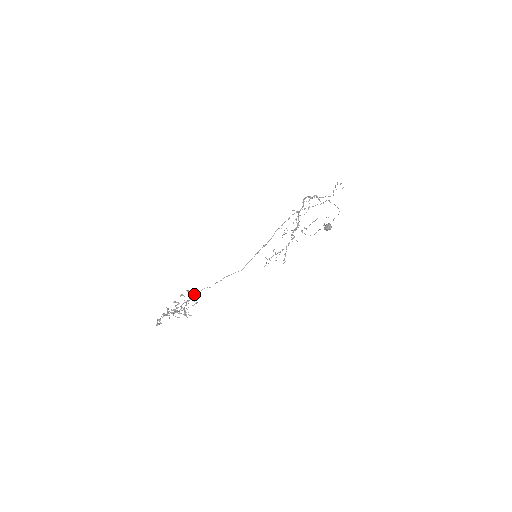
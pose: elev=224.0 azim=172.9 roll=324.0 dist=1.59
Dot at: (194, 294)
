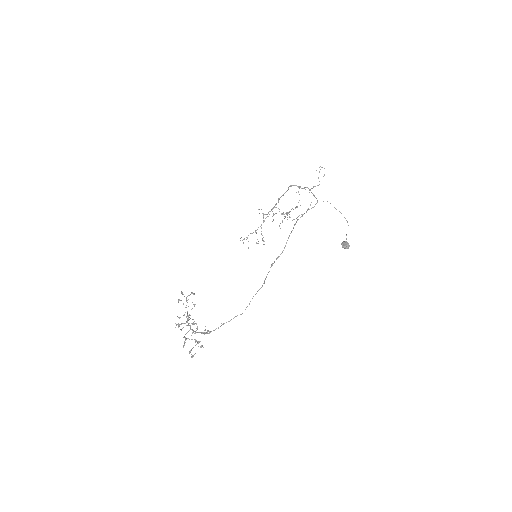
Dot at: occluded
